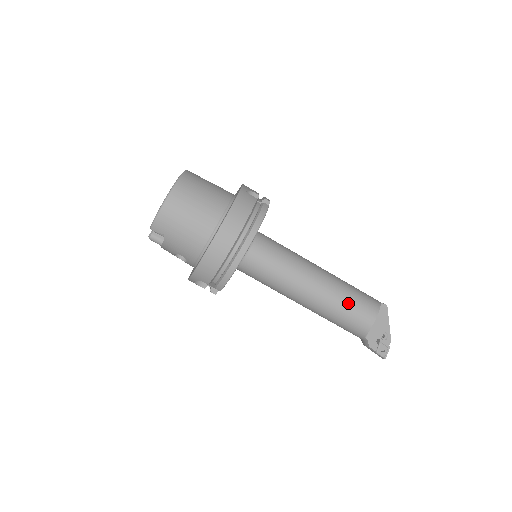
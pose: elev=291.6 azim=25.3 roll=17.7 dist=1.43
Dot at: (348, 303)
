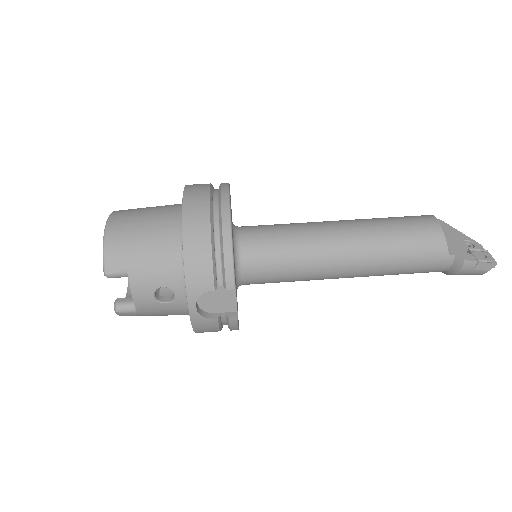
Dot at: (394, 225)
